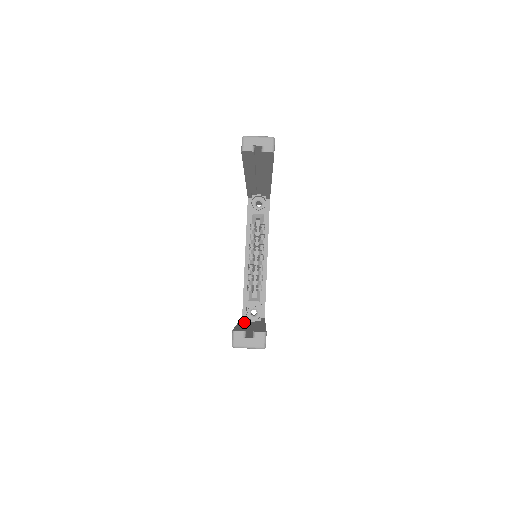
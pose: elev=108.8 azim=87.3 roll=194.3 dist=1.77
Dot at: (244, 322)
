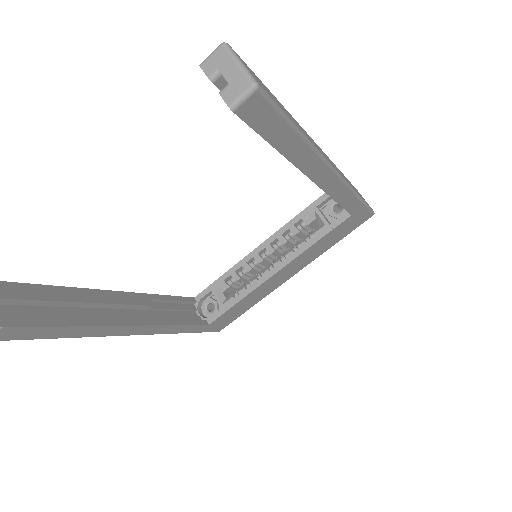
Dot at: (124, 298)
